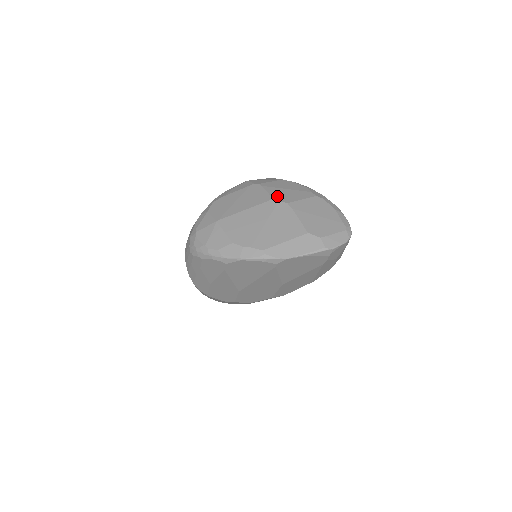
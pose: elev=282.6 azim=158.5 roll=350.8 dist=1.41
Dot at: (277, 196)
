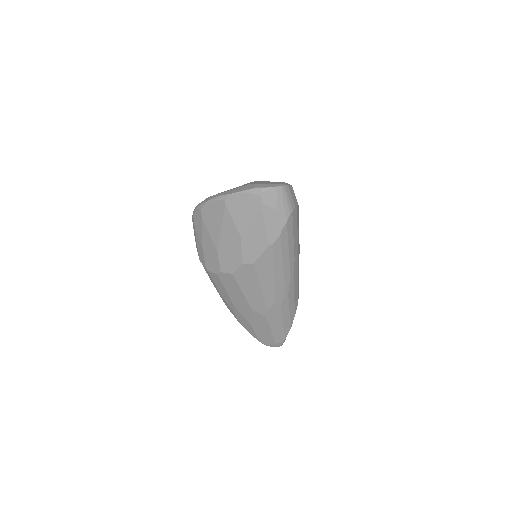
Dot at: occluded
